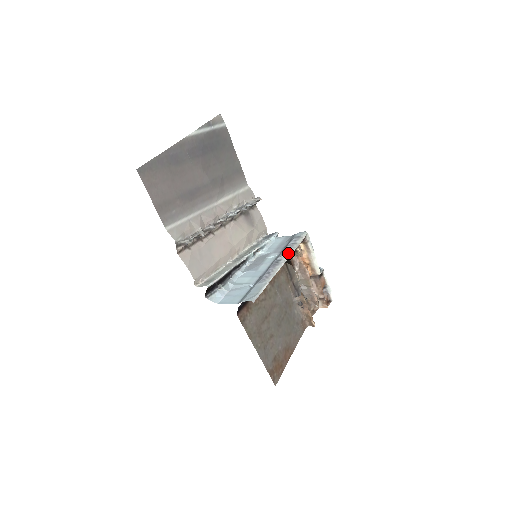
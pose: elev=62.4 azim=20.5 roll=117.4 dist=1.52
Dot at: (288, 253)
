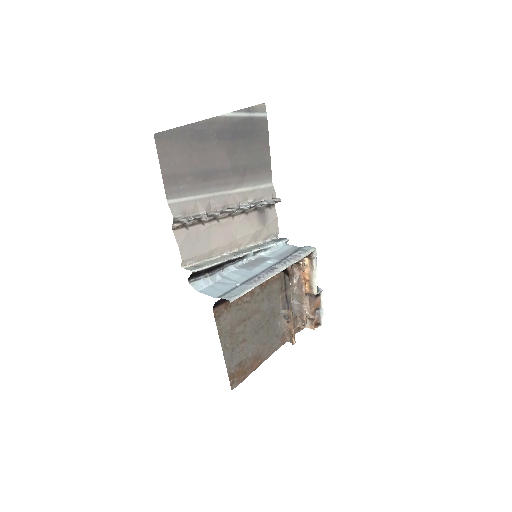
Dot at: (287, 264)
